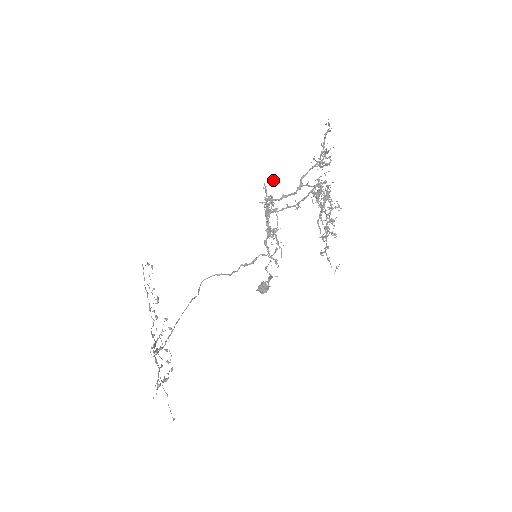
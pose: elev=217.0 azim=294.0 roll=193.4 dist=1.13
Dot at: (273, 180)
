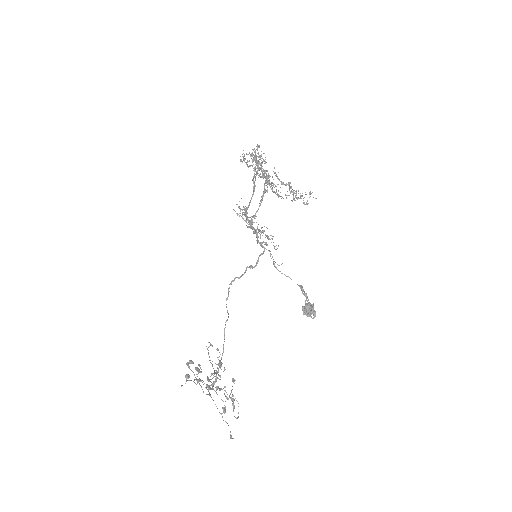
Dot at: (241, 198)
